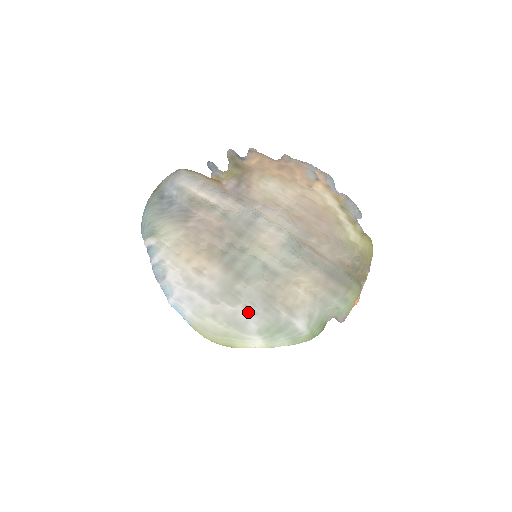
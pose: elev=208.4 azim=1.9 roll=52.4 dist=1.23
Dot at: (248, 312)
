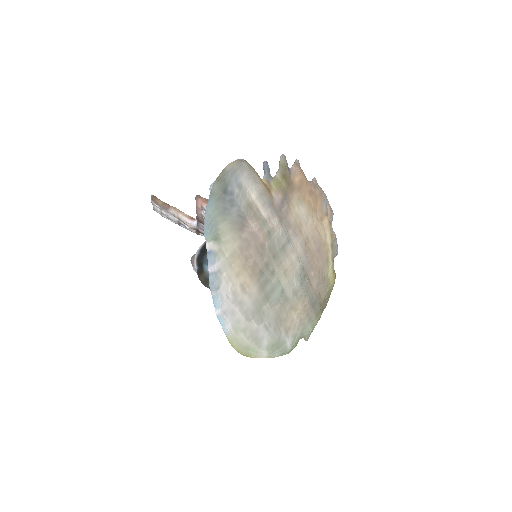
Dot at: (265, 330)
